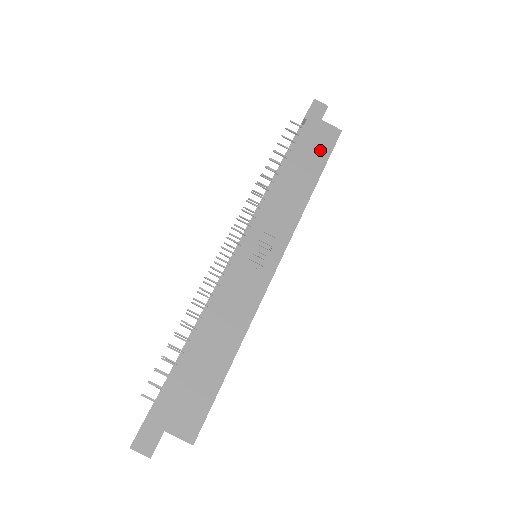
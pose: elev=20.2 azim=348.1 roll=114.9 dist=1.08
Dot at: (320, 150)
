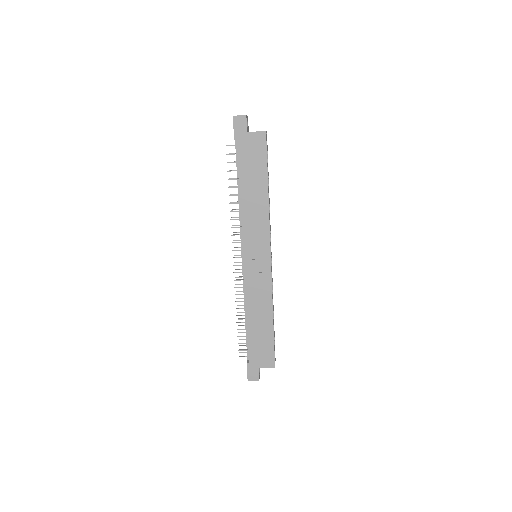
Dot at: (258, 160)
